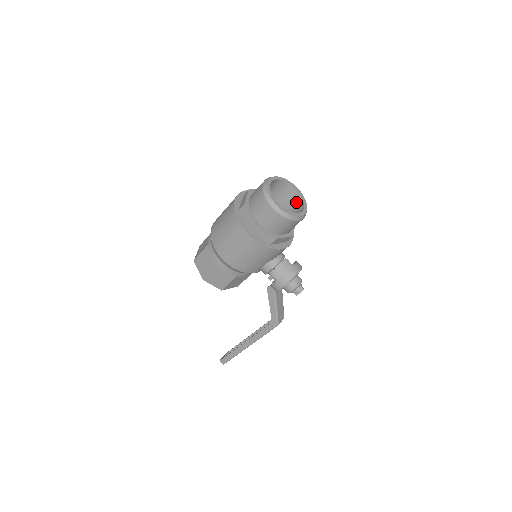
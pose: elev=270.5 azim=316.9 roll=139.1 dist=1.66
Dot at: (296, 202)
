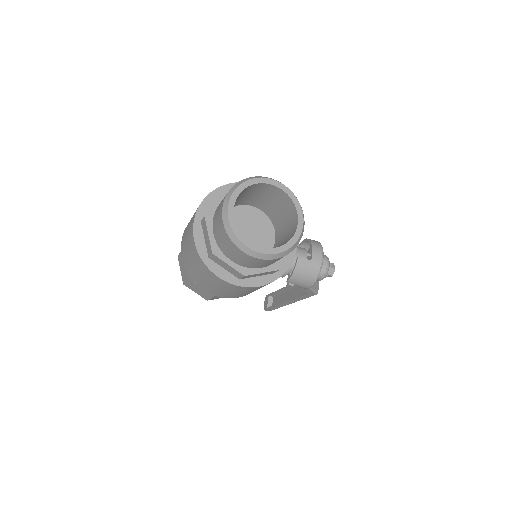
Dot at: (279, 198)
